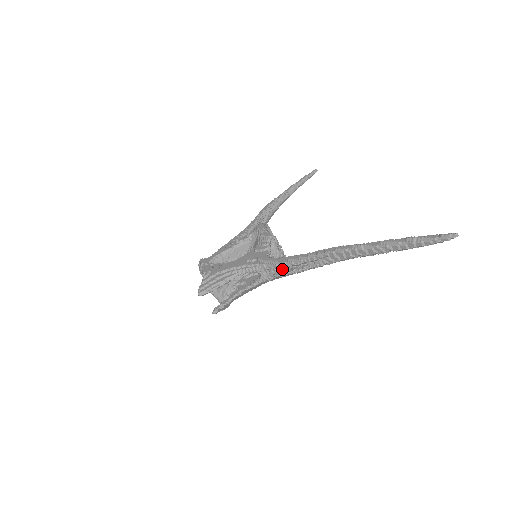
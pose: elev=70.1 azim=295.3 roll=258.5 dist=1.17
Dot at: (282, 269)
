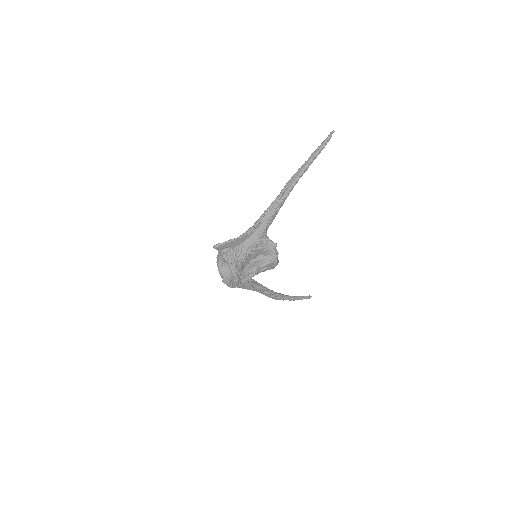
Dot at: (265, 216)
